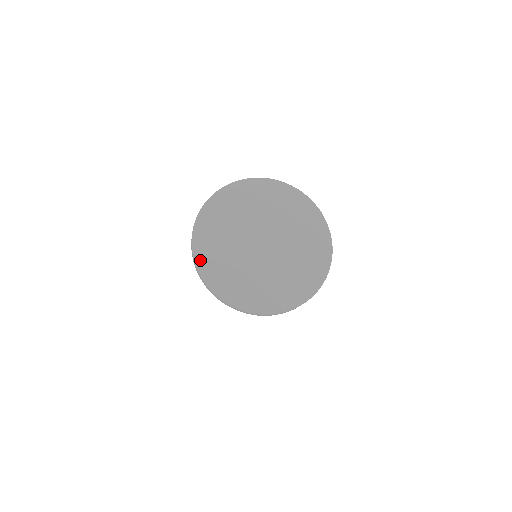
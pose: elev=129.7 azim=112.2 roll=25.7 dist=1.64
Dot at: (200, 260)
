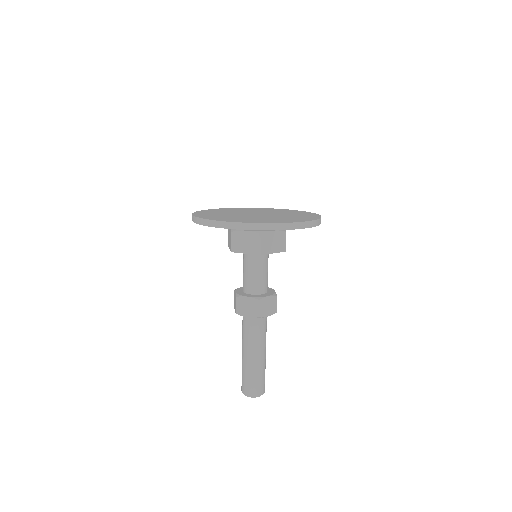
Dot at: (198, 214)
